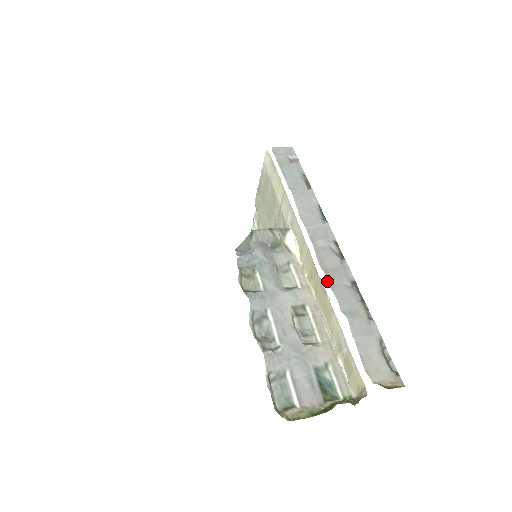
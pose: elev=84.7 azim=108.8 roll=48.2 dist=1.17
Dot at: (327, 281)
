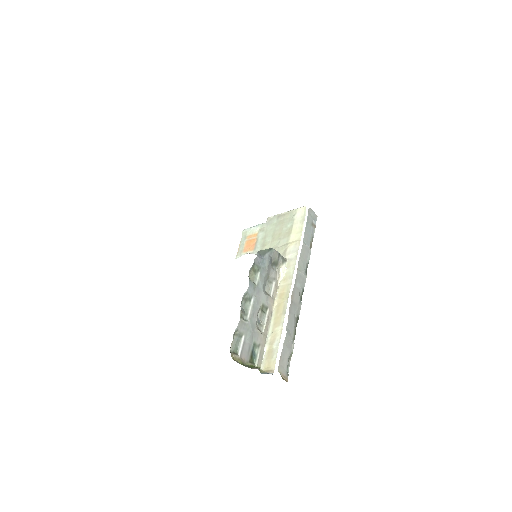
Dot at: (289, 308)
